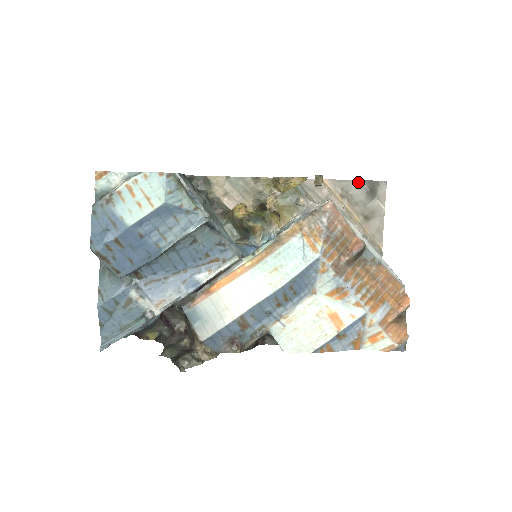
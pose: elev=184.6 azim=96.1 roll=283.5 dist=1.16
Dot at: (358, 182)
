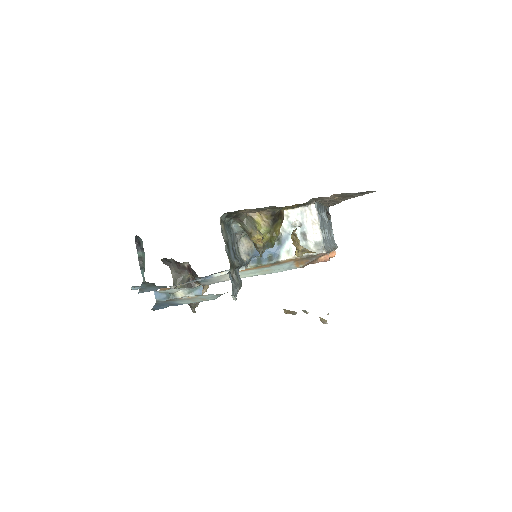
Dot at: occluded
